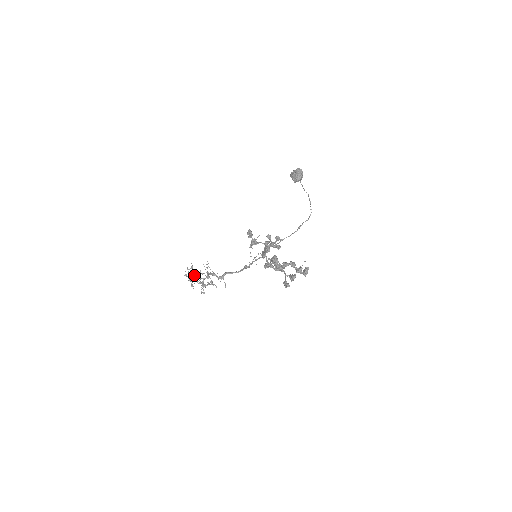
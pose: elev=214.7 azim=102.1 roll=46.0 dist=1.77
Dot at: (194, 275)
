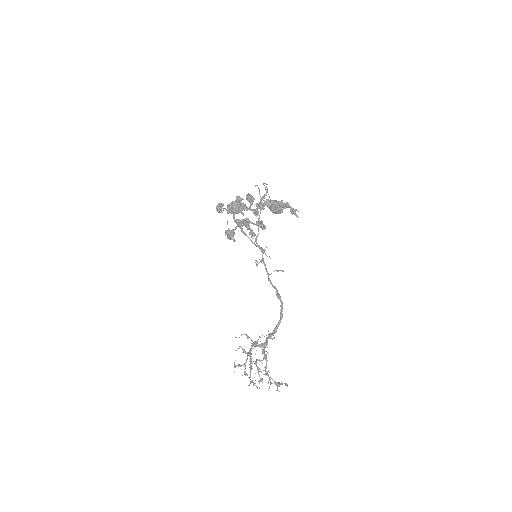
Dot at: (249, 367)
